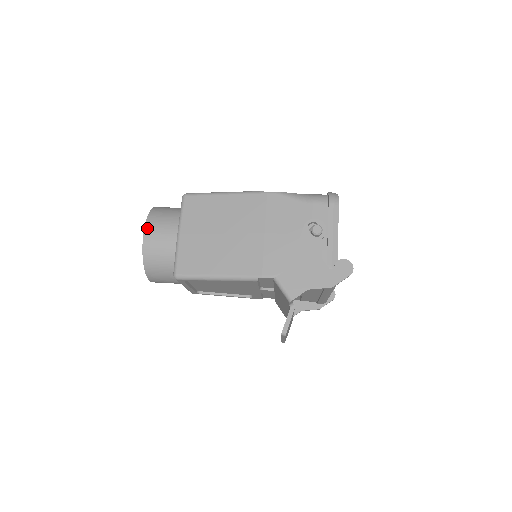
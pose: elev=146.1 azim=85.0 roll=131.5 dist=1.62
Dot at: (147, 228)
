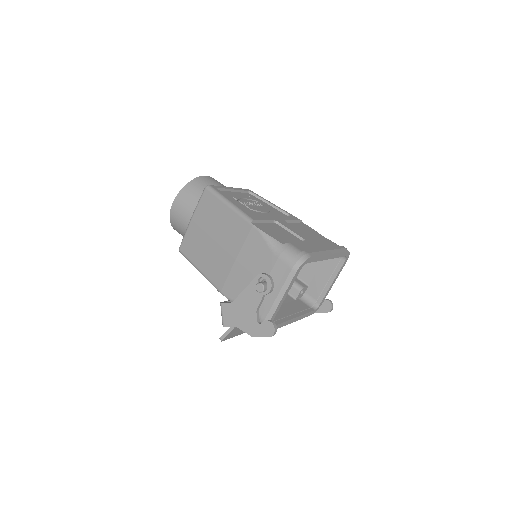
Dot at: (176, 201)
